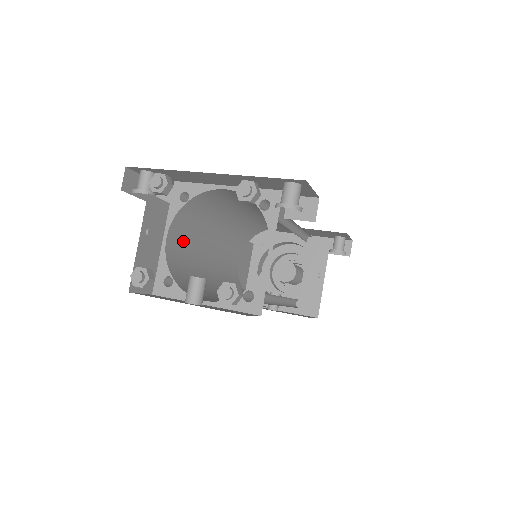
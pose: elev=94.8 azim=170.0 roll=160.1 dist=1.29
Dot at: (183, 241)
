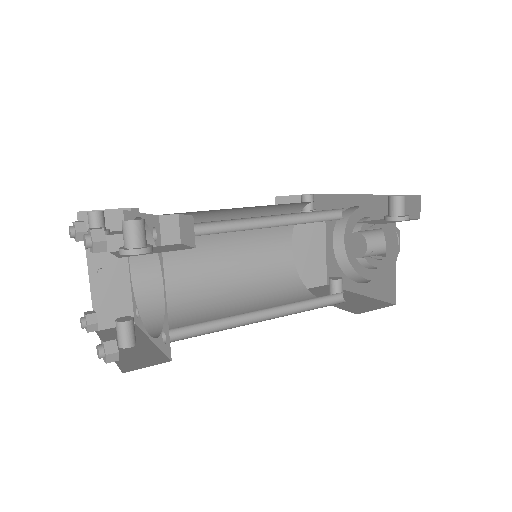
Dot at: occluded
